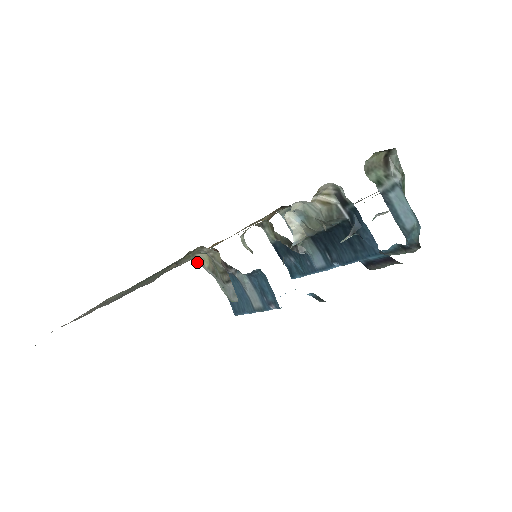
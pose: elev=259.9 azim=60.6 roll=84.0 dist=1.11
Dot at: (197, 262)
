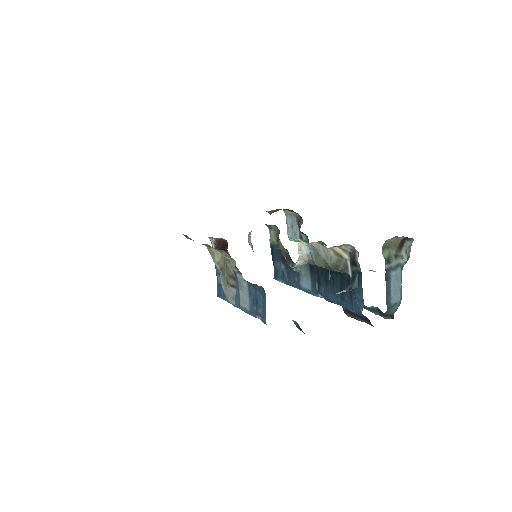
Dot at: (209, 251)
